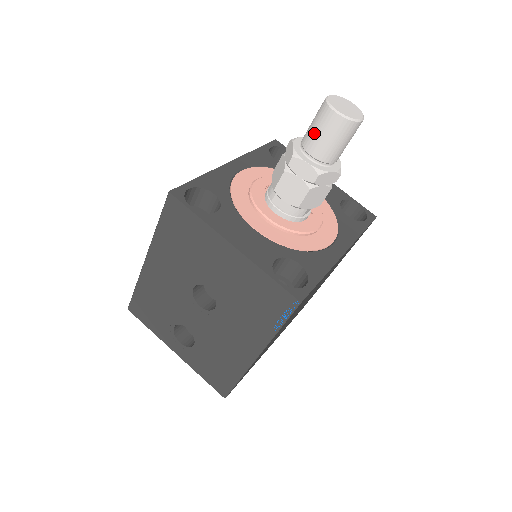
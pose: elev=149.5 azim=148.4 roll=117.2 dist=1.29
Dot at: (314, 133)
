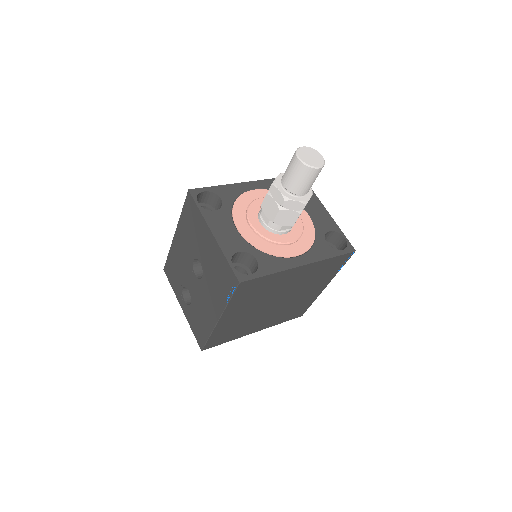
Dot at: (287, 170)
